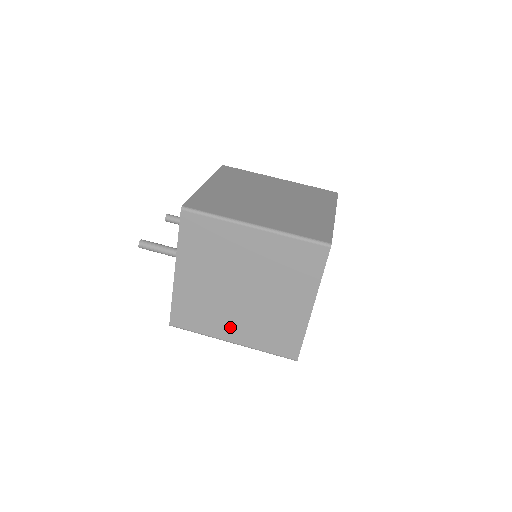
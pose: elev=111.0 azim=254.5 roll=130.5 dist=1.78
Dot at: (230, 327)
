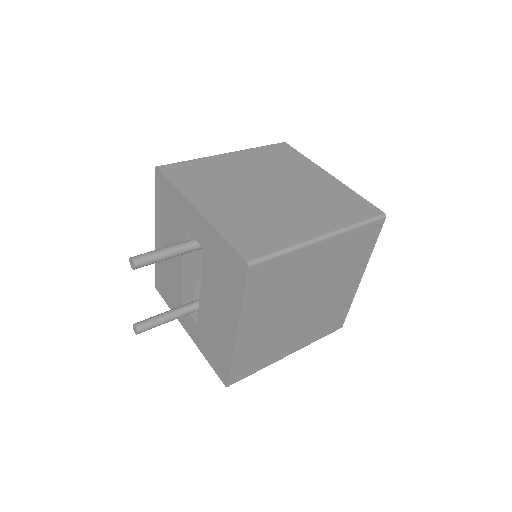
Dot at: (302, 223)
